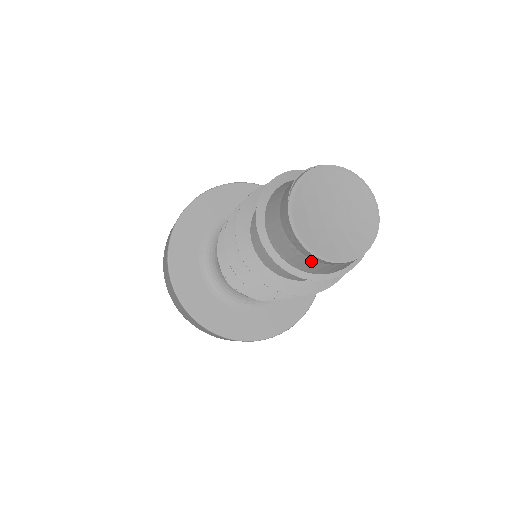
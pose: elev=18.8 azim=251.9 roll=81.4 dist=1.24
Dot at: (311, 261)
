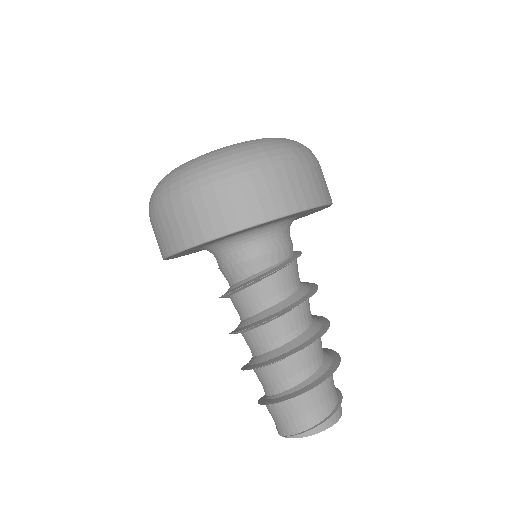
Dot at: occluded
